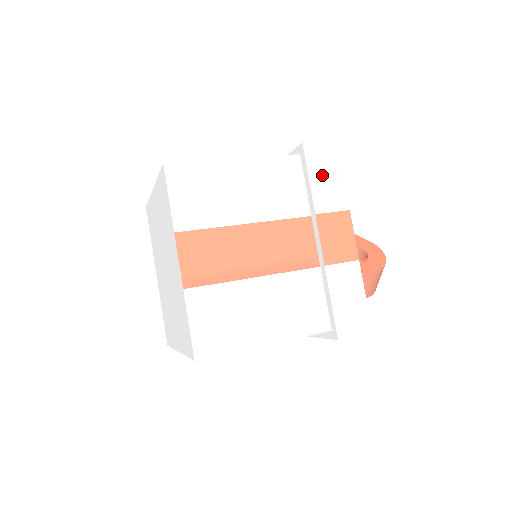
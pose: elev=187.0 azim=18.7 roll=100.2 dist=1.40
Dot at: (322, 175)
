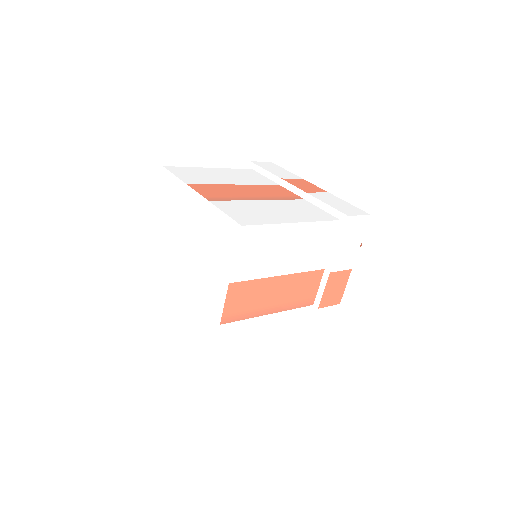
Dot at: (273, 169)
